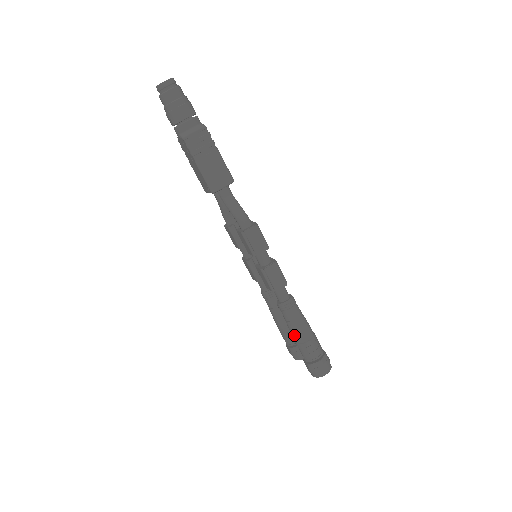
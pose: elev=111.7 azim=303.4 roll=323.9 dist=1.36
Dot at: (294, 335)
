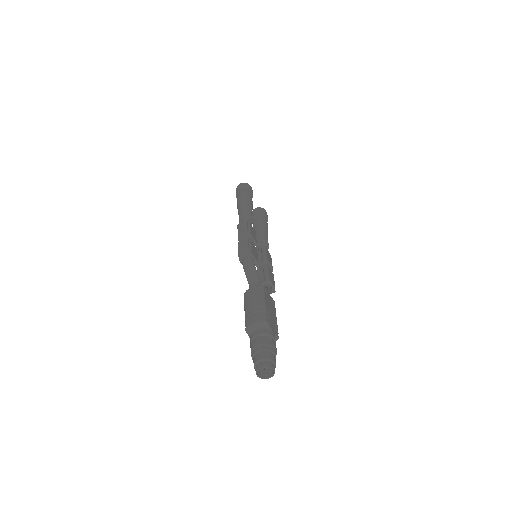
Dot at: occluded
